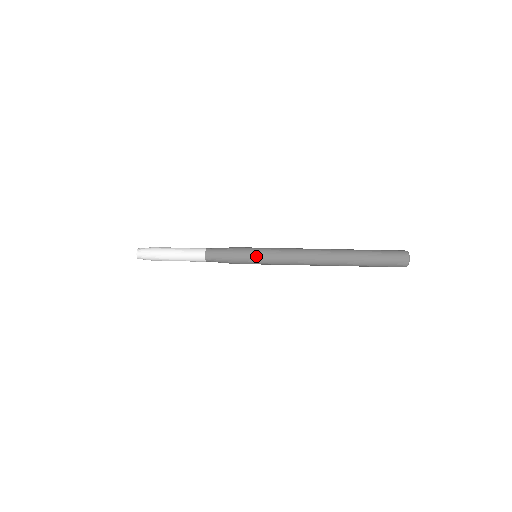
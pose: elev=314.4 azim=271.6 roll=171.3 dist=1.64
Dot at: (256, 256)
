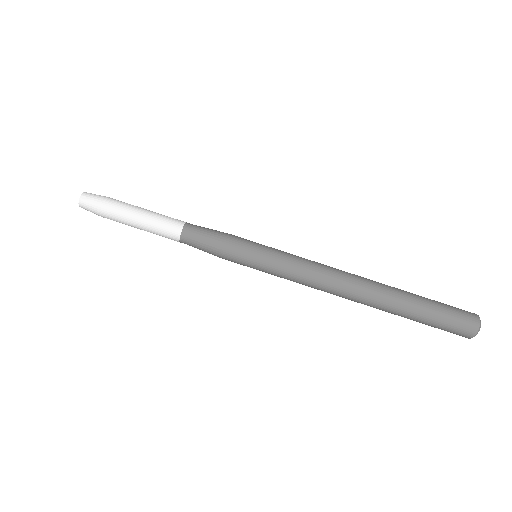
Dot at: (253, 265)
